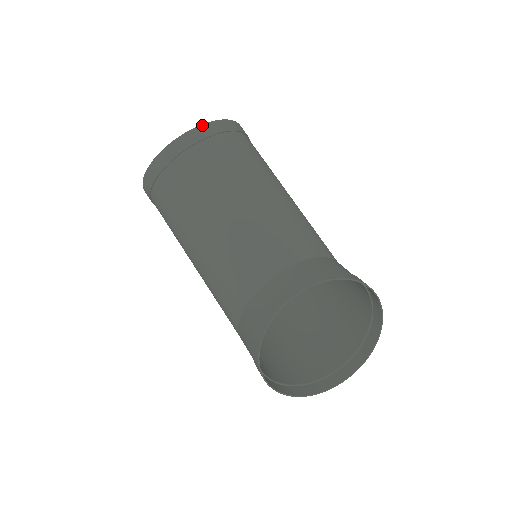
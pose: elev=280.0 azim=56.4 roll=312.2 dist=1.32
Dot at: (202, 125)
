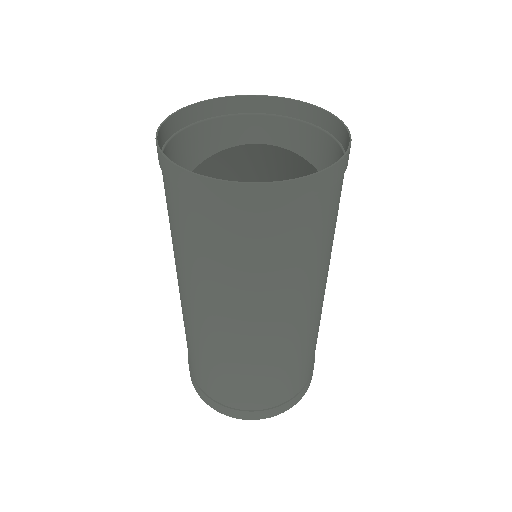
Dot at: occluded
